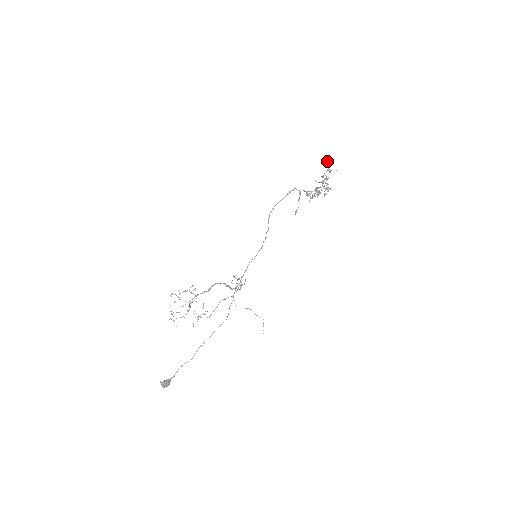
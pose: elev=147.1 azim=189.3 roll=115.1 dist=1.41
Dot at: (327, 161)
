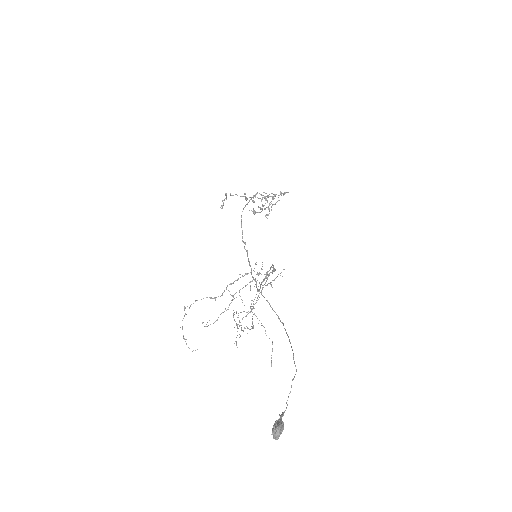
Dot at: (230, 195)
